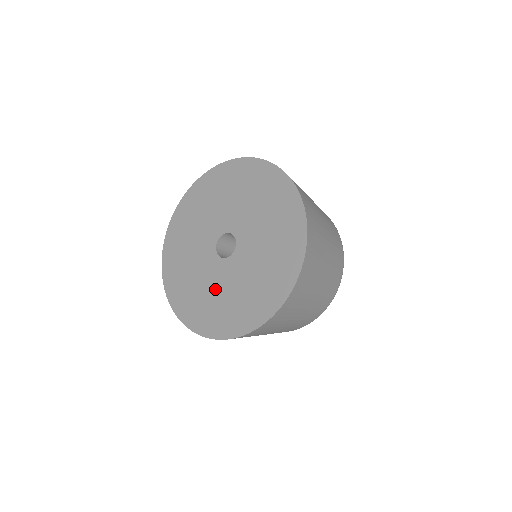
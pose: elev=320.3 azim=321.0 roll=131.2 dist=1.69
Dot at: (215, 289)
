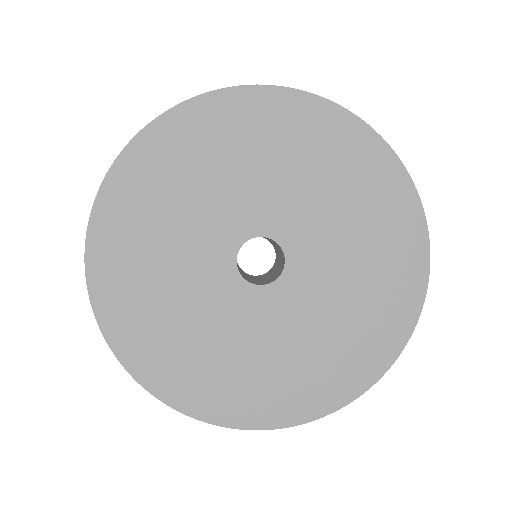
Dot at: (293, 337)
